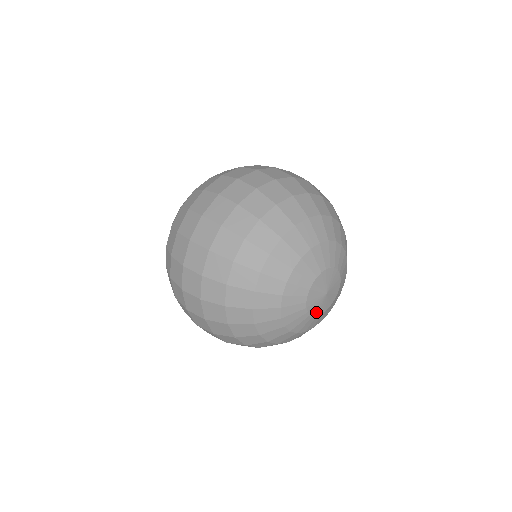
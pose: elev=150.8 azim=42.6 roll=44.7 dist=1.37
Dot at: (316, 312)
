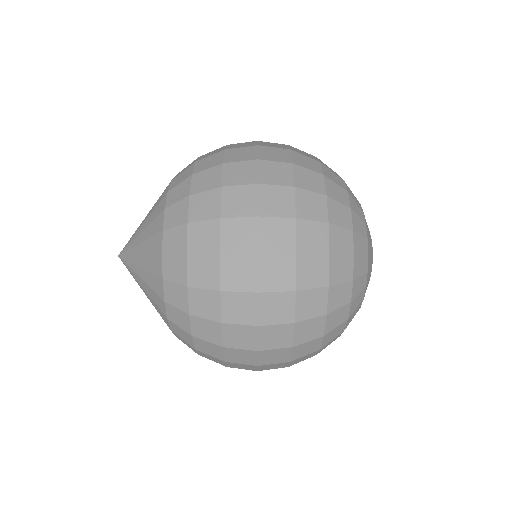
Dot at: occluded
